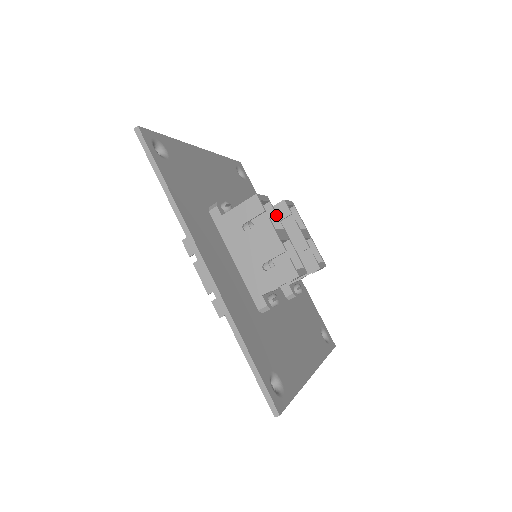
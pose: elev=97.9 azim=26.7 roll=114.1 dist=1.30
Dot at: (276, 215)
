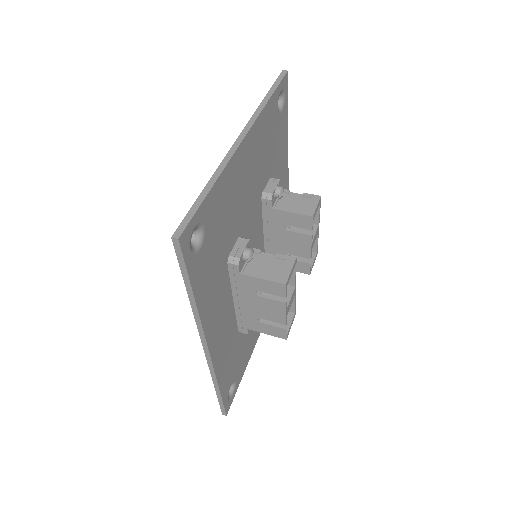
Dot at: (295, 276)
